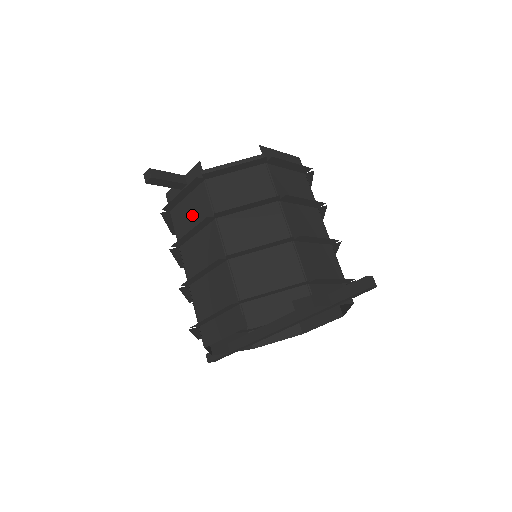
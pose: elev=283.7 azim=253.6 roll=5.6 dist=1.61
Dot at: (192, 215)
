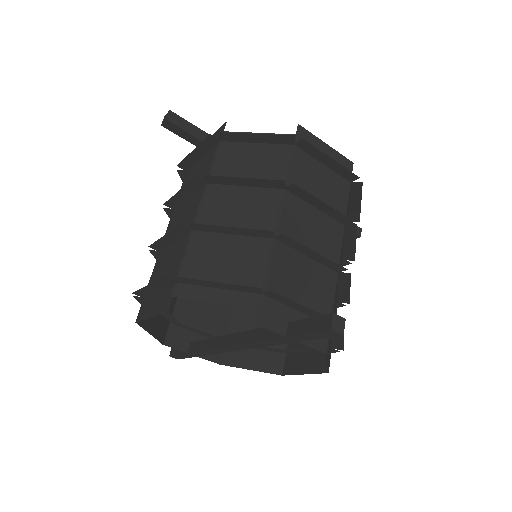
Dot at: occluded
